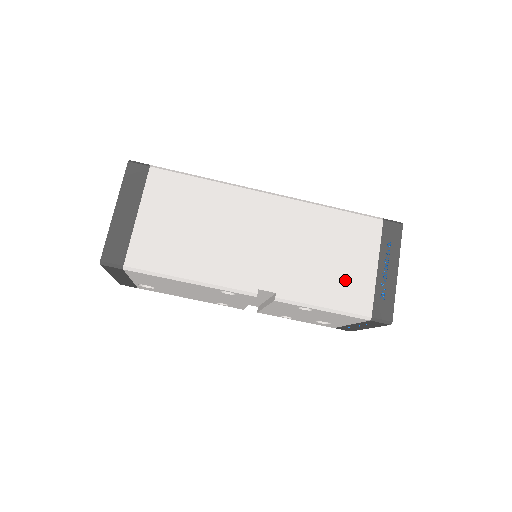
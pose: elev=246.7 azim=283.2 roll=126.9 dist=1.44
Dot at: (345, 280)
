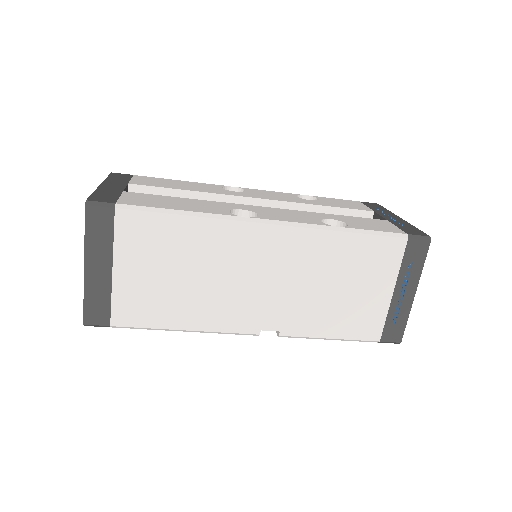
Dot at: (355, 310)
